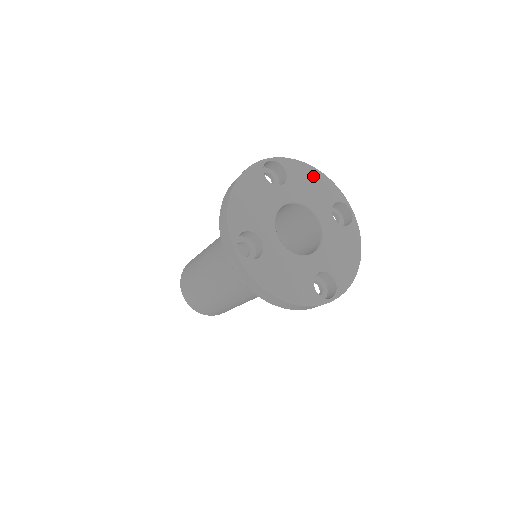
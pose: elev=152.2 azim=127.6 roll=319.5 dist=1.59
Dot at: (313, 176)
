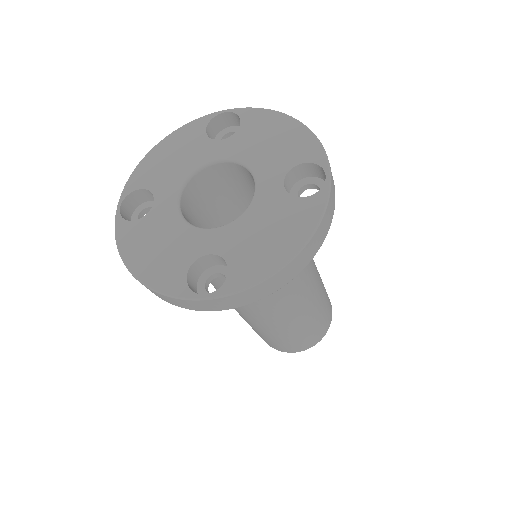
Dot at: (282, 128)
